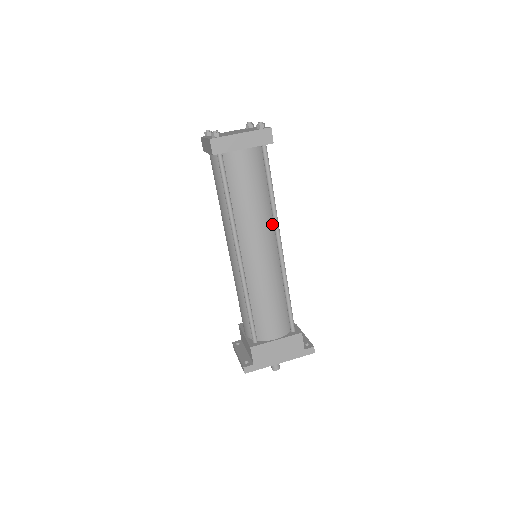
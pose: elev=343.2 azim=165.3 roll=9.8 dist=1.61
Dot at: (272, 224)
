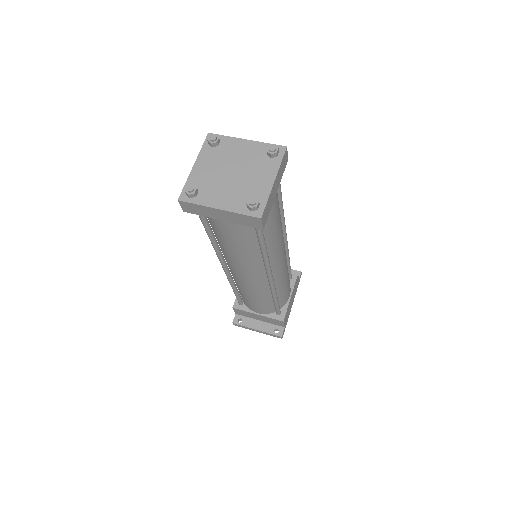
Dot at: occluded
